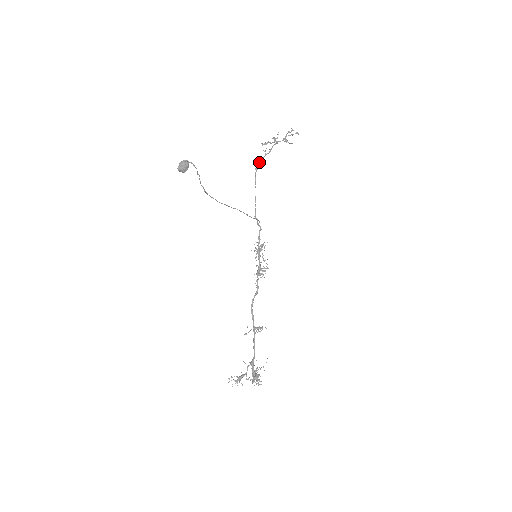
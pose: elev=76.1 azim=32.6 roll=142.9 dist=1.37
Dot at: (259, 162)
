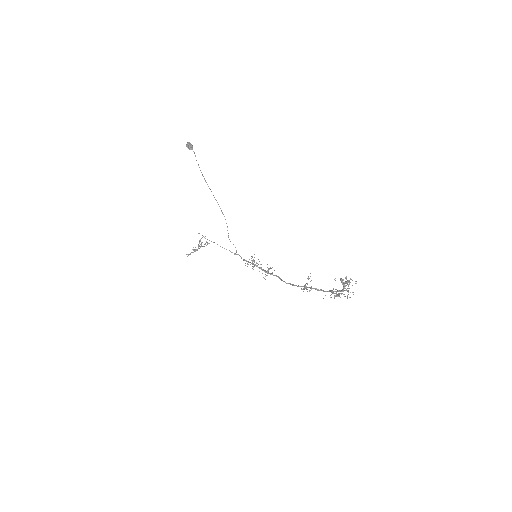
Dot at: (202, 235)
